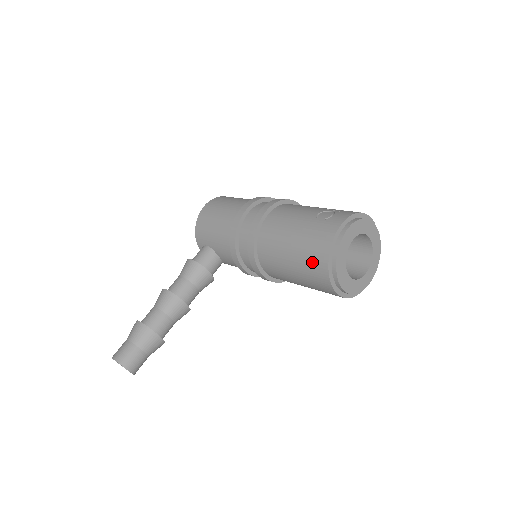
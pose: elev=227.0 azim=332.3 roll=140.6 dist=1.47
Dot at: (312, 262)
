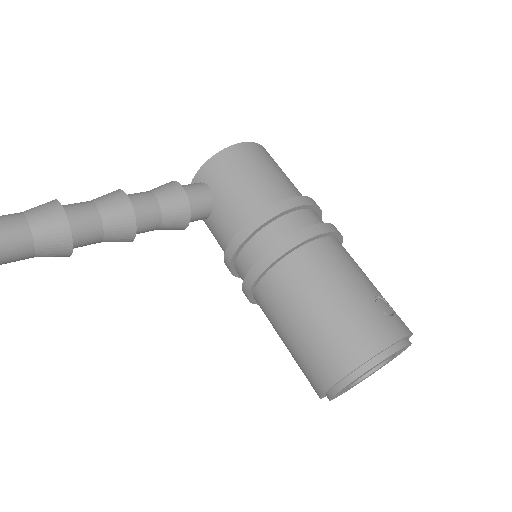
Dot at: (337, 346)
